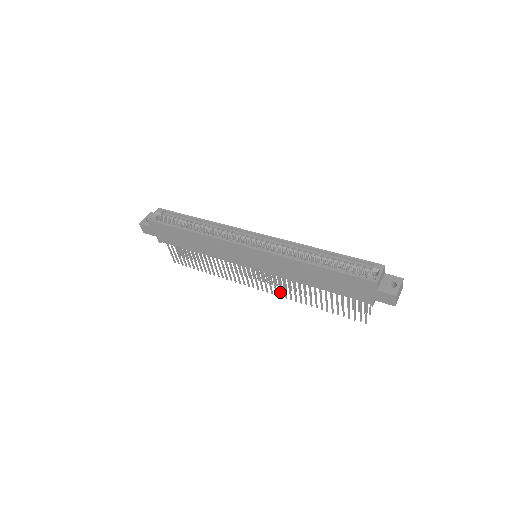
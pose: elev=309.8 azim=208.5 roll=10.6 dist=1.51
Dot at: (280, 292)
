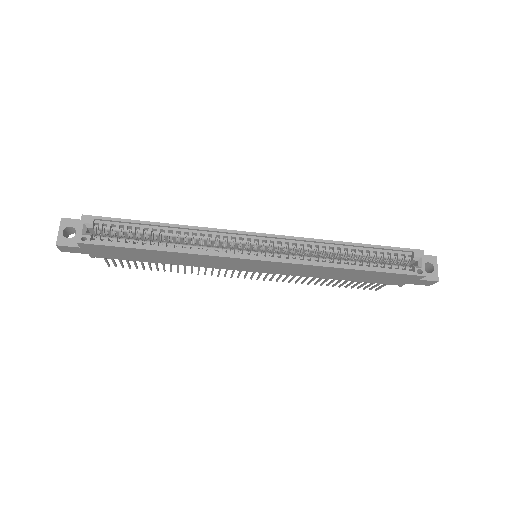
Dot at: (278, 279)
